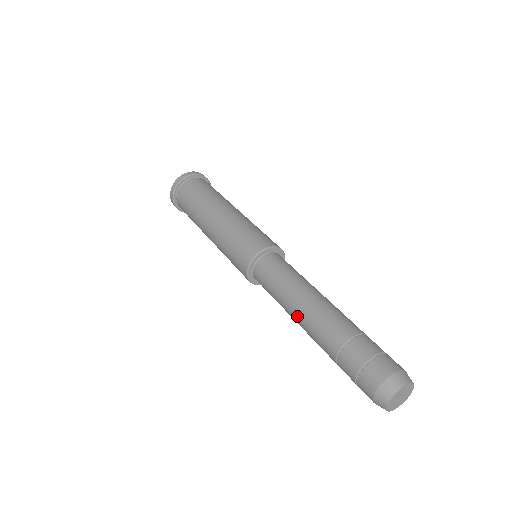
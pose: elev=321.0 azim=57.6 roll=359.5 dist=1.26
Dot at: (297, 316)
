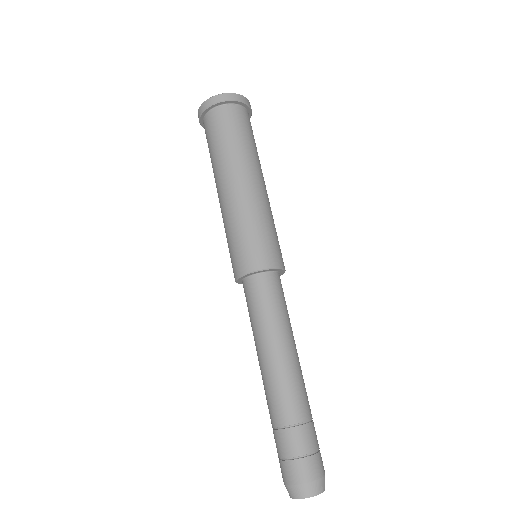
Dot at: (259, 363)
